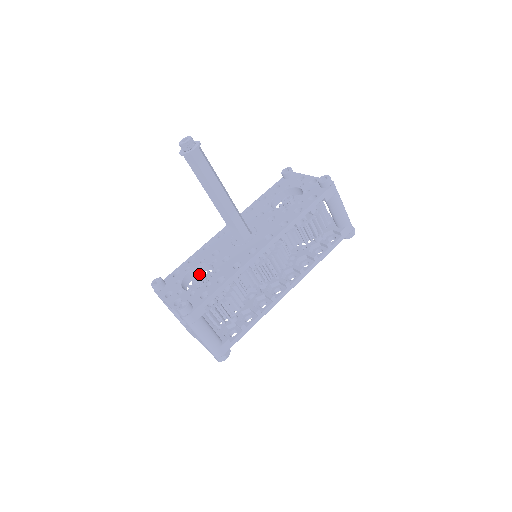
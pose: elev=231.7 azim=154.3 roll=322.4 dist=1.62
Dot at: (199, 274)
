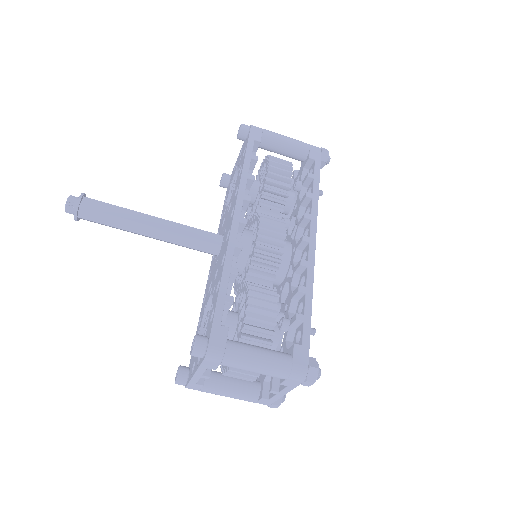
Dot at: (206, 317)
